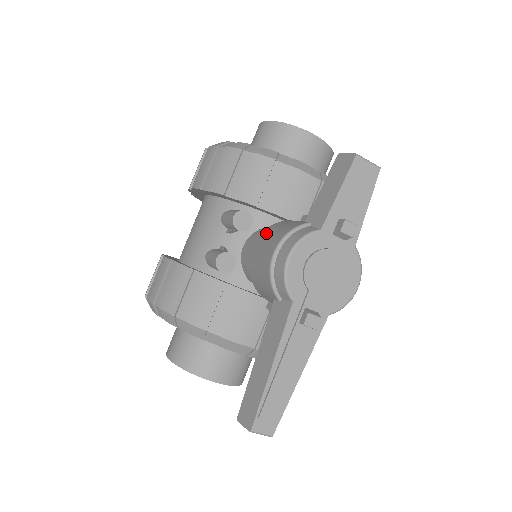
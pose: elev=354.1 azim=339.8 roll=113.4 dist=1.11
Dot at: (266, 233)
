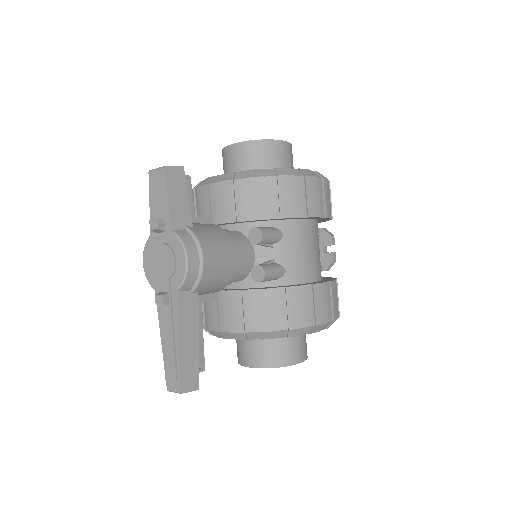
Dot at: occluded
